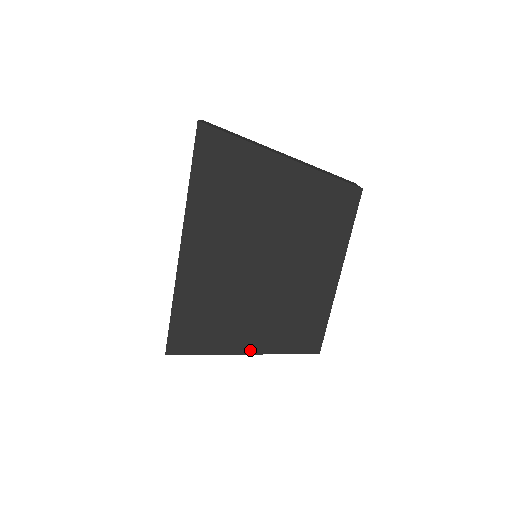
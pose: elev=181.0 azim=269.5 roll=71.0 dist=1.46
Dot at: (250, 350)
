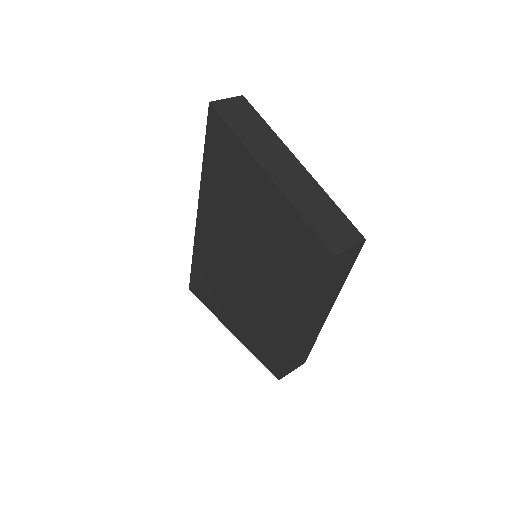
Dot at: (234, 331)
